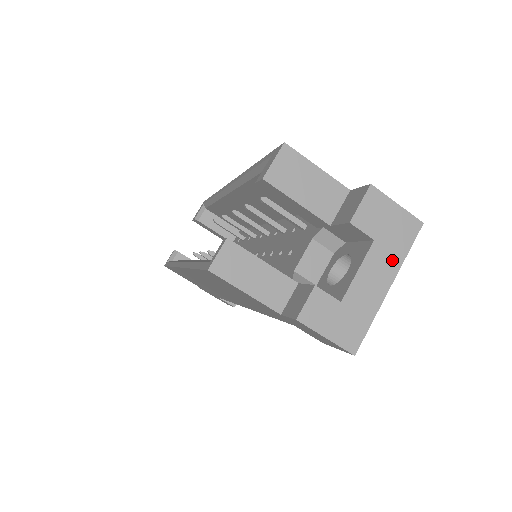
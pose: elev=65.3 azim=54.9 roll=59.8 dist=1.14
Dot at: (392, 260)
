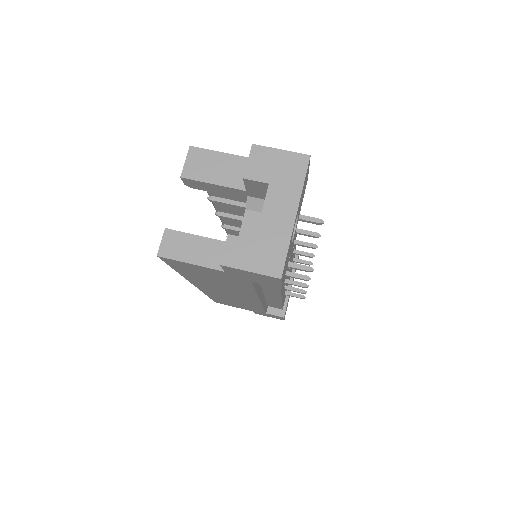
Dot at: (291, 193)
